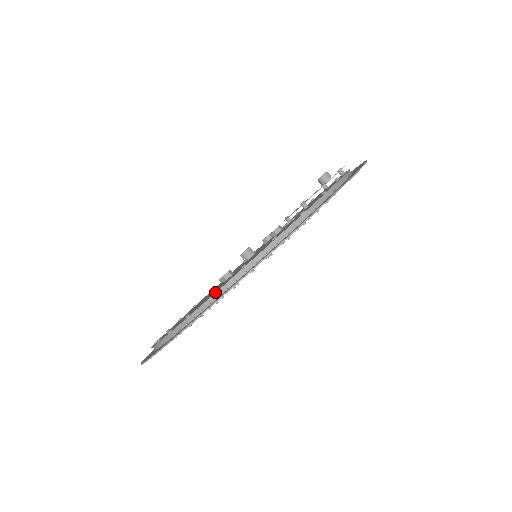
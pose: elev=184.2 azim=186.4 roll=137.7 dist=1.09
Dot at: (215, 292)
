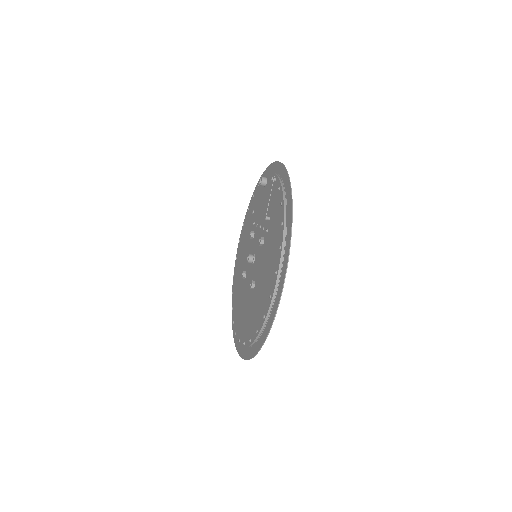
Dot at: (265, 317)
